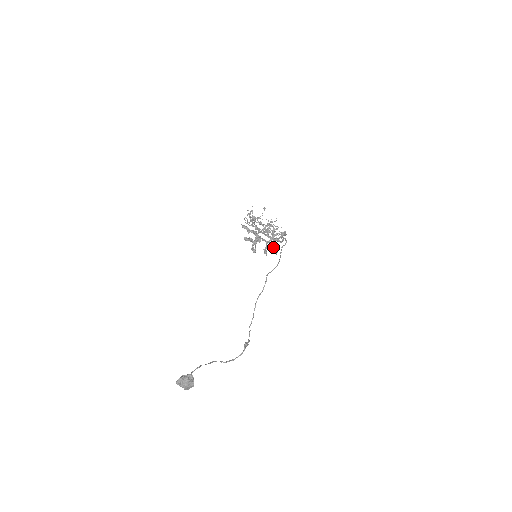
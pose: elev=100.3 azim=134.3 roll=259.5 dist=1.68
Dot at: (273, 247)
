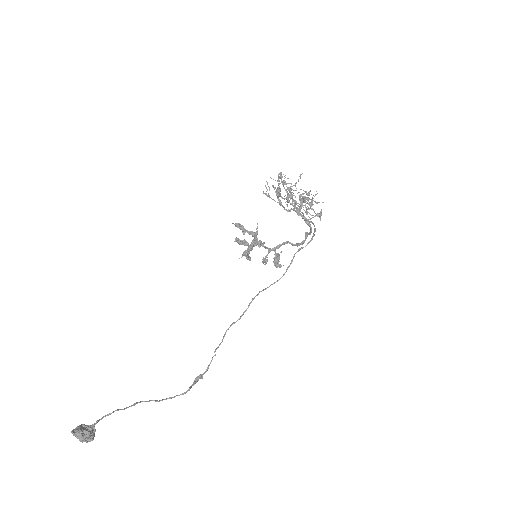
Dot at: (275, 261)
